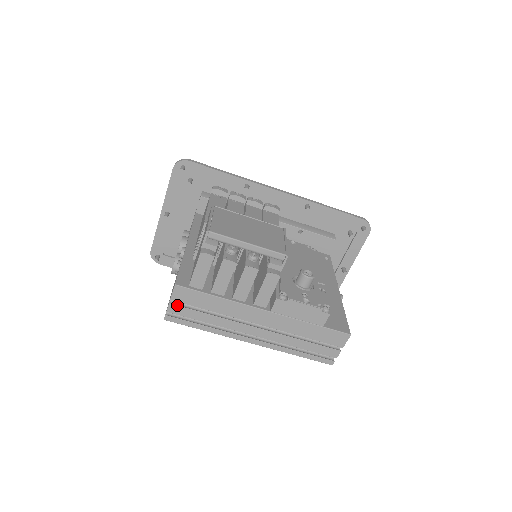
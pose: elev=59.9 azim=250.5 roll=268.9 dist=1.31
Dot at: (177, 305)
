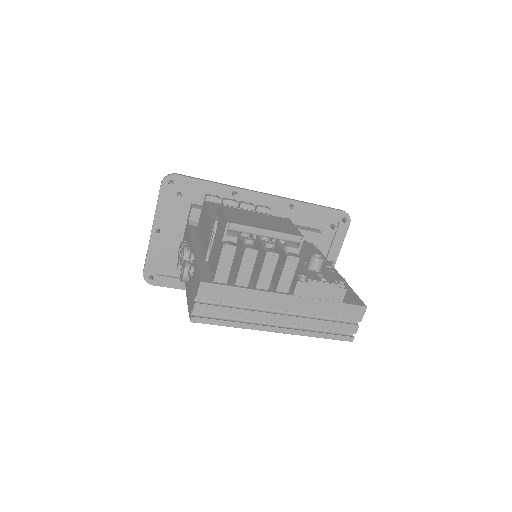
Dot at: (203, 304)
